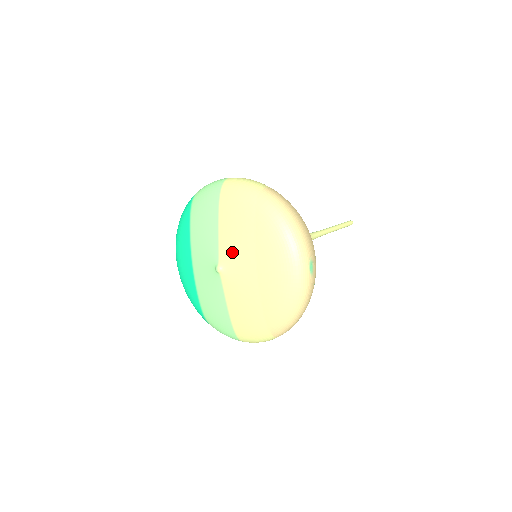
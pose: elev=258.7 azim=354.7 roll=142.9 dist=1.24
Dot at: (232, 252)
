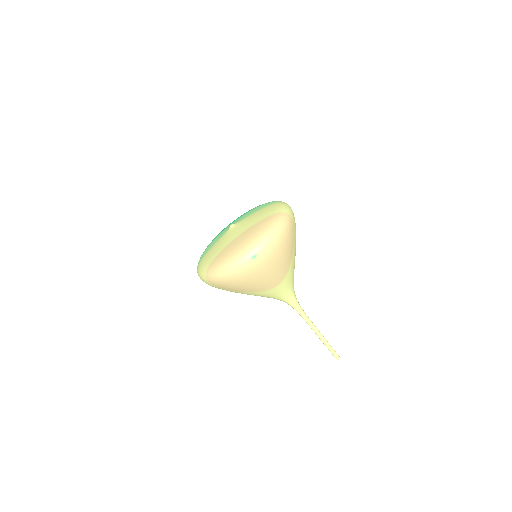
Dot at: (244, 223)
